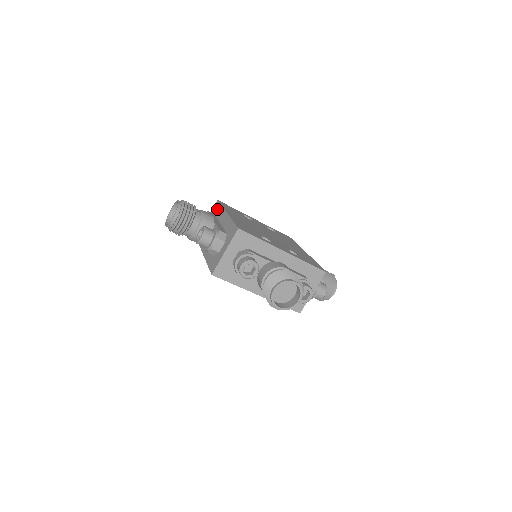
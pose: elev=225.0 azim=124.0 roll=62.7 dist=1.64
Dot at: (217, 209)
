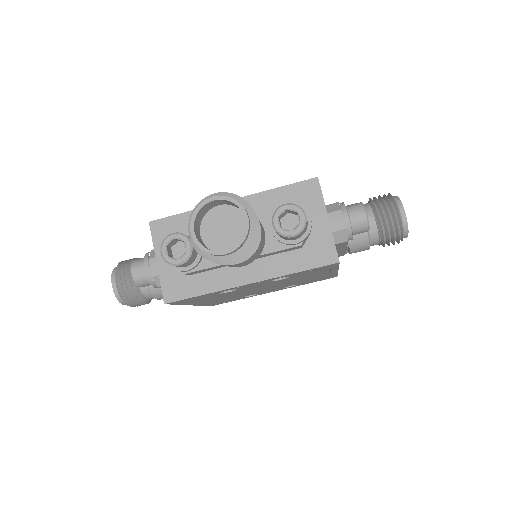
Dot at: occluded
